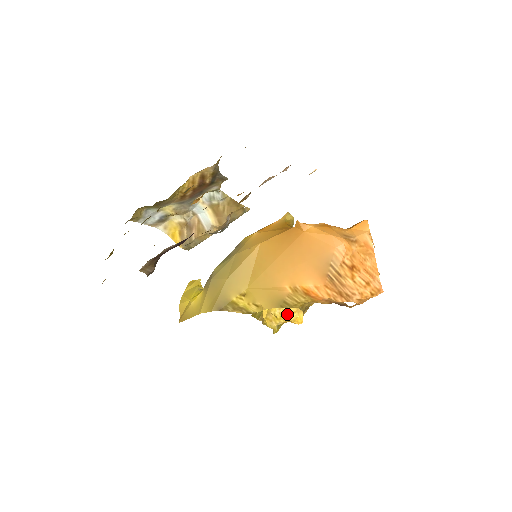
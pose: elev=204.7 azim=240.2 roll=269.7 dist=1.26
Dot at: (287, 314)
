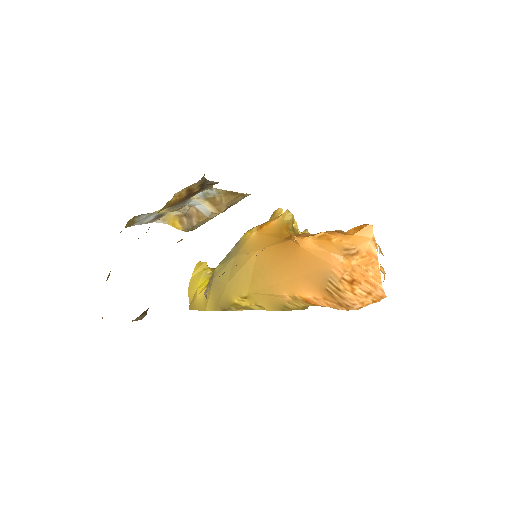
Dot at: occluded
